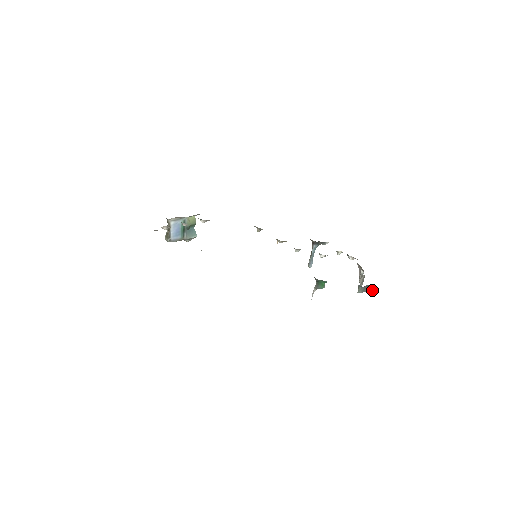
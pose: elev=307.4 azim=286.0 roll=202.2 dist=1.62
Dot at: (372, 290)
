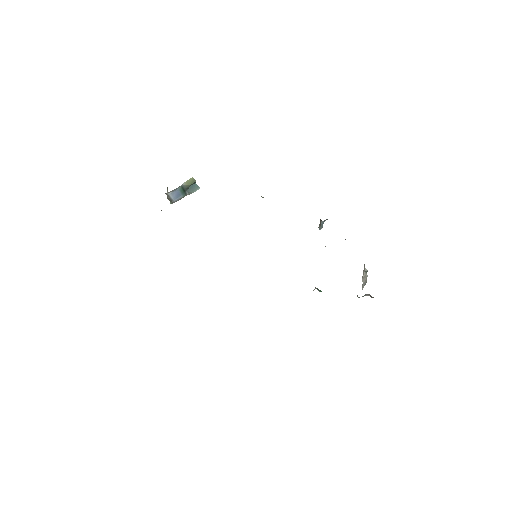
Dot at: (372, 297)
